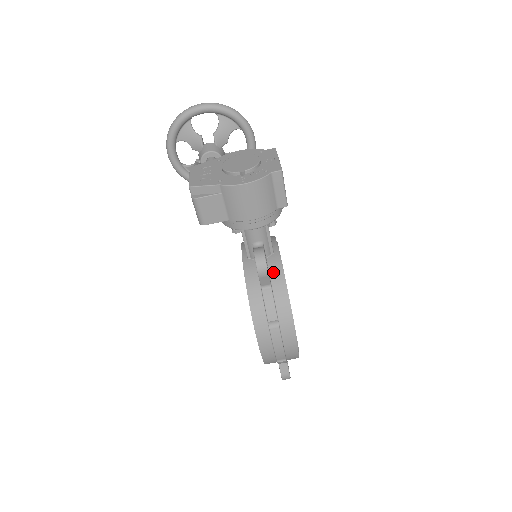
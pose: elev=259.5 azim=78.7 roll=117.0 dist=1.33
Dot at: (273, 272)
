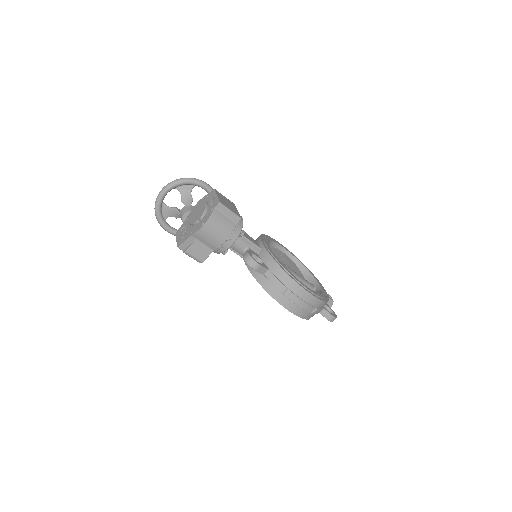
Dot at: (266, 261)
